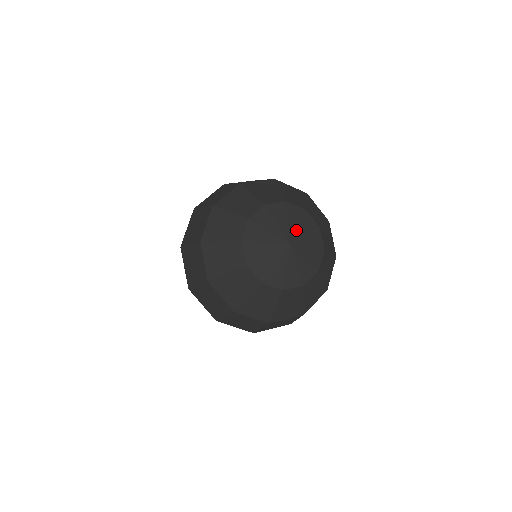
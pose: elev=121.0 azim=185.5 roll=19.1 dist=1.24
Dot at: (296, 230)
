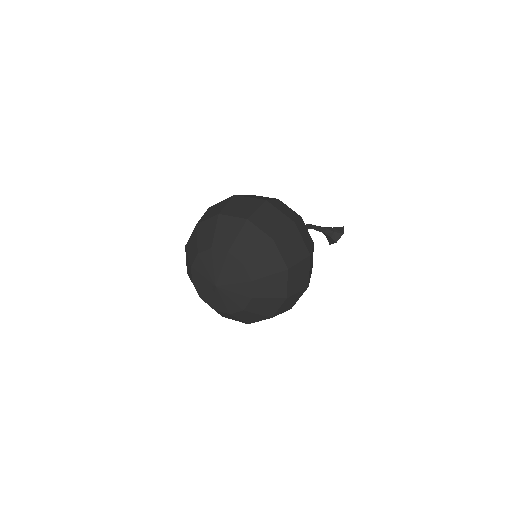
Dot at: (230, 284)
